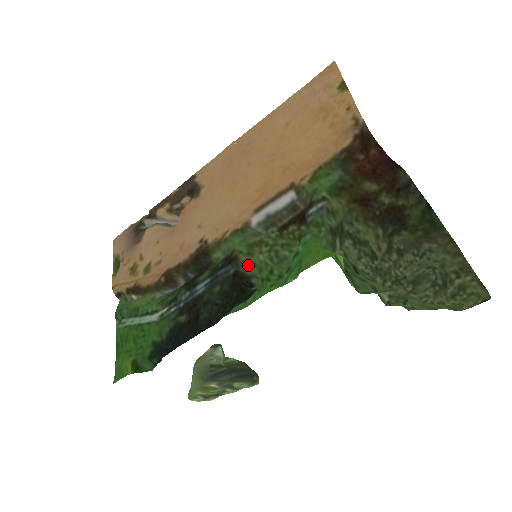
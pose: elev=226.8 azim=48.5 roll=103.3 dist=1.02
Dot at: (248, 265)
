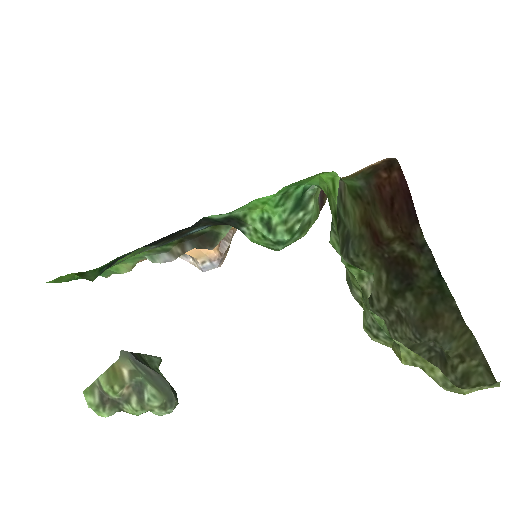
Dot at: occluded
